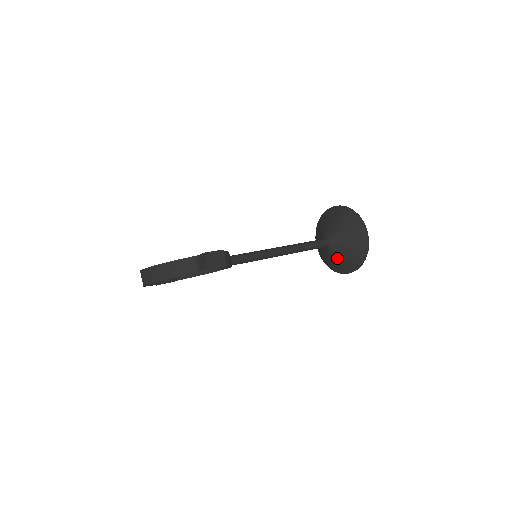
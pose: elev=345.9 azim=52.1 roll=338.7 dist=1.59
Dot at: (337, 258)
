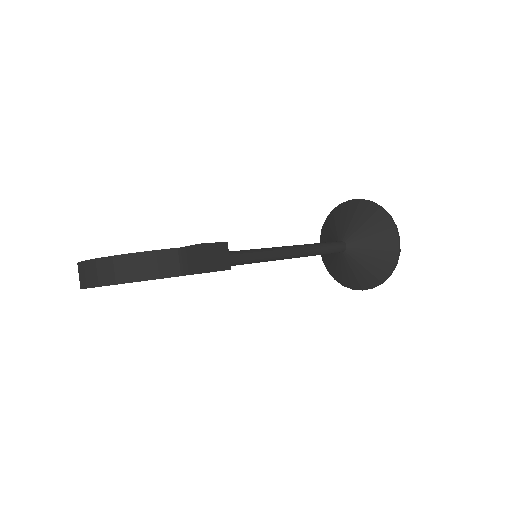
Dot at: (352, 269)
